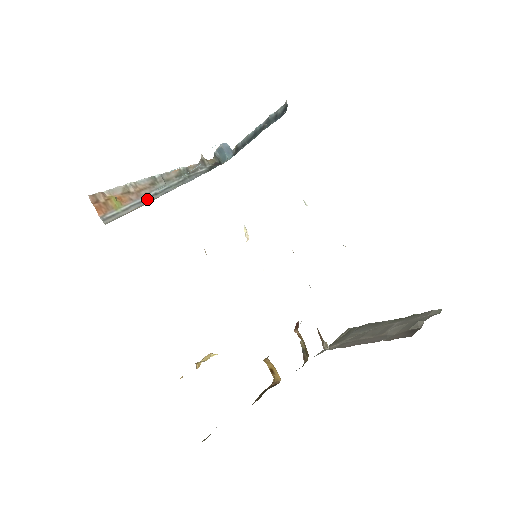
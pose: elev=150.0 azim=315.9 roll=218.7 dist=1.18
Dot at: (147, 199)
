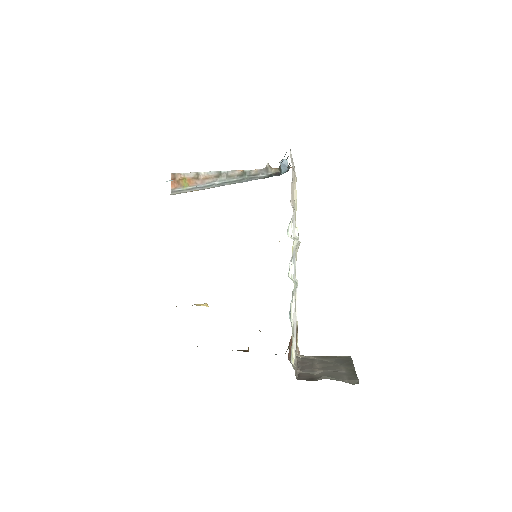
Dot at: (207, 186)
